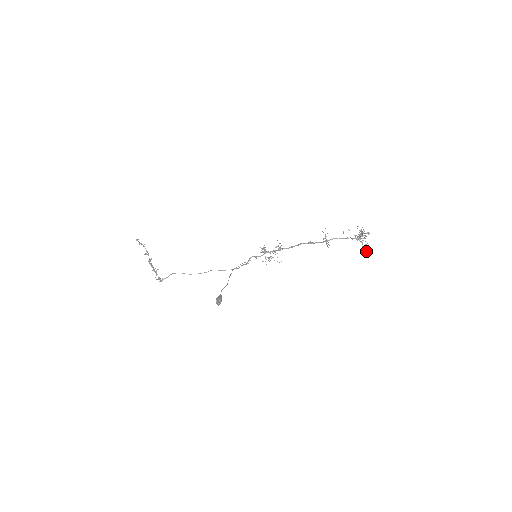
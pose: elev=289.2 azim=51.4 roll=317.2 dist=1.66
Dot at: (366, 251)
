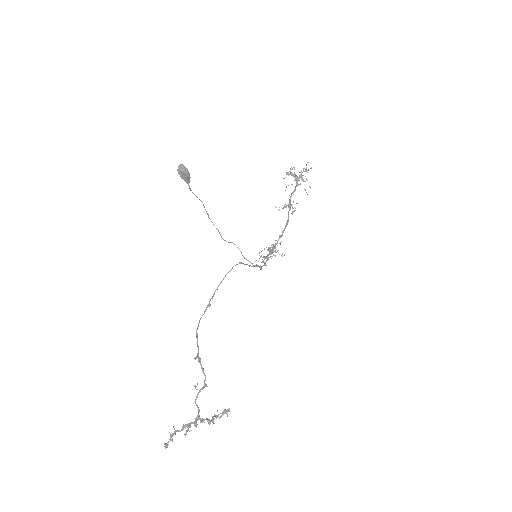
Dot at: occluded
